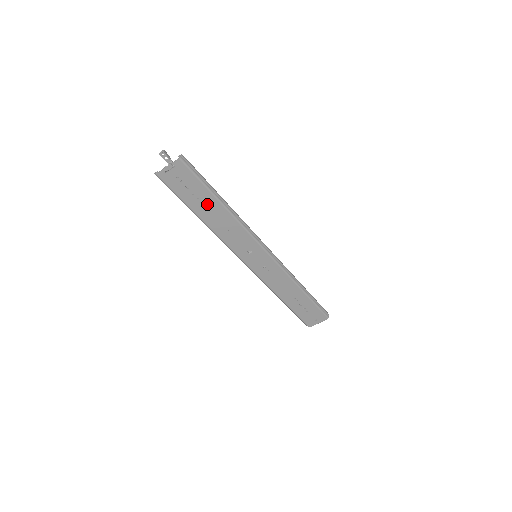
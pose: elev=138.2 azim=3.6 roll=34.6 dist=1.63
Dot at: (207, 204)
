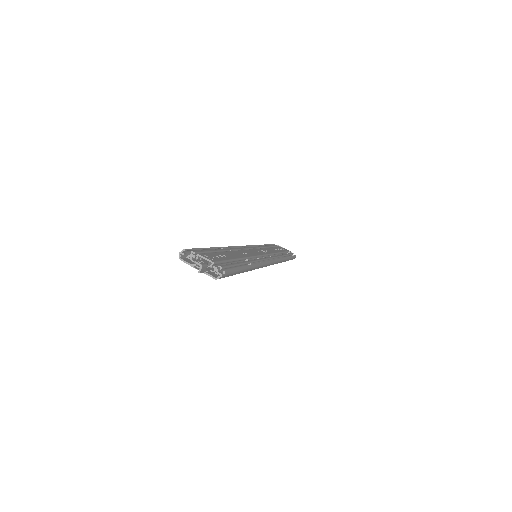
Dot at: occluded
